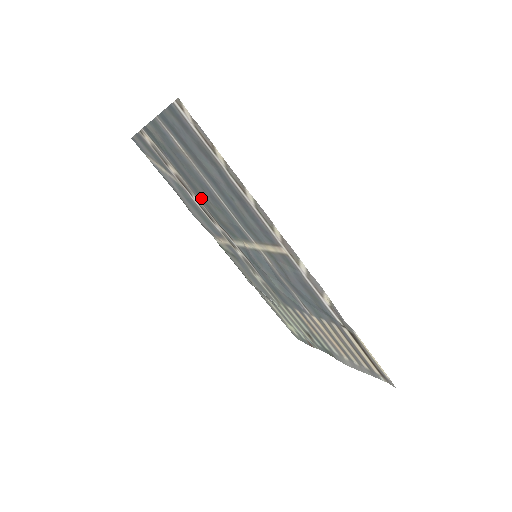
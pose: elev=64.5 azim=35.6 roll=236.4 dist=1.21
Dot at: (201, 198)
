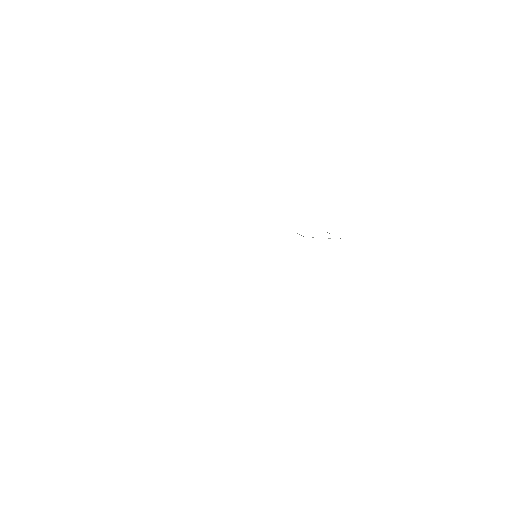
Dot at: occluded
